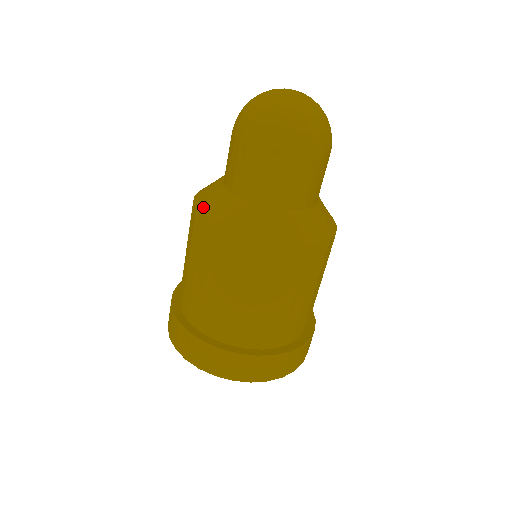
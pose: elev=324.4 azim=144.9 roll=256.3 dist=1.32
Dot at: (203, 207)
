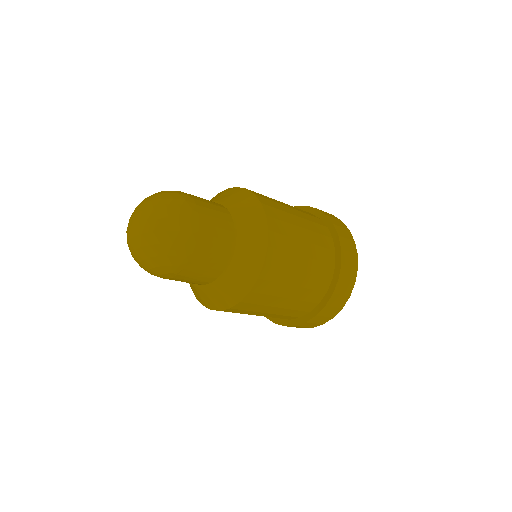
Dot at: occluded
